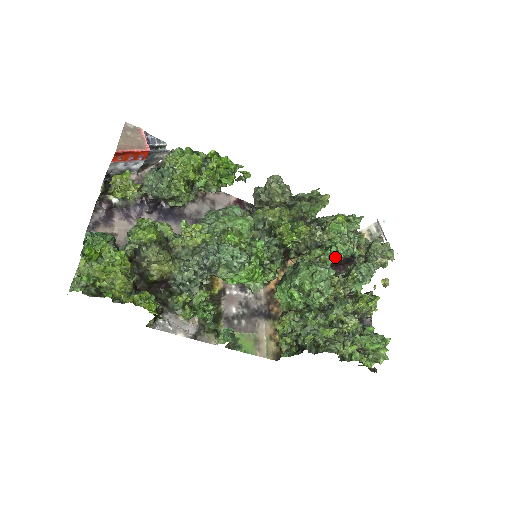
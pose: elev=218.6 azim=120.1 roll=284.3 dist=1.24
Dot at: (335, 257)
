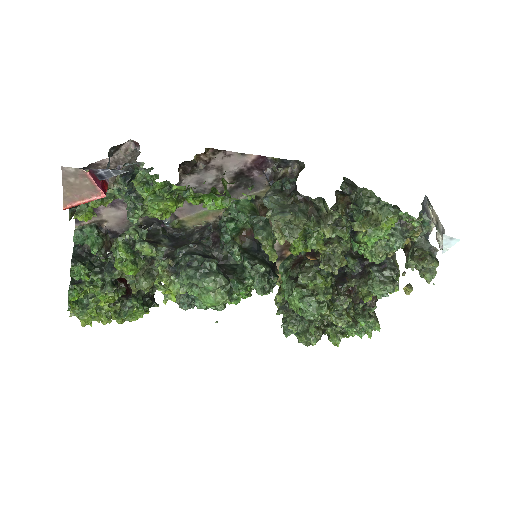
Dot at: (362, 253)
